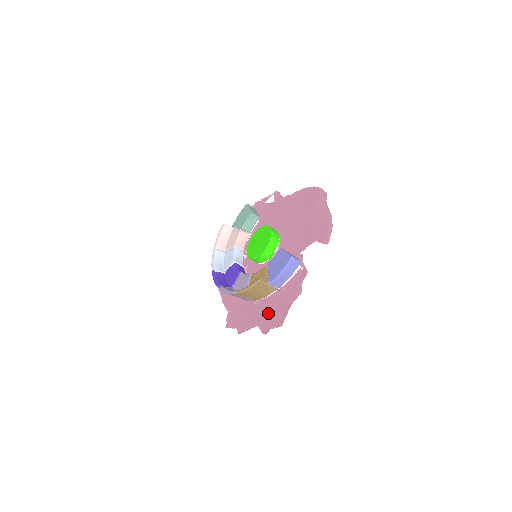
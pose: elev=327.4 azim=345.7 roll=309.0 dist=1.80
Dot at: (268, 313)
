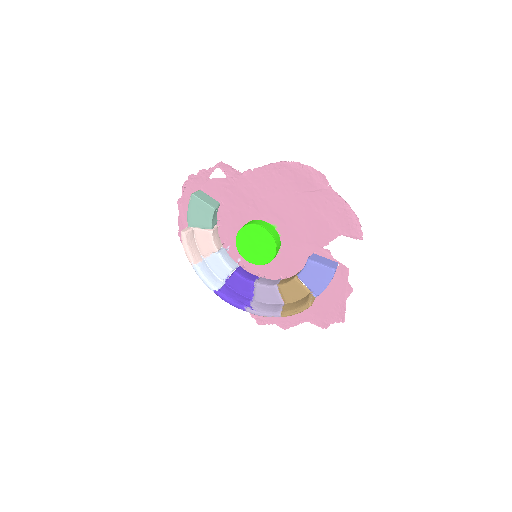
Dot at: (315, 310)
